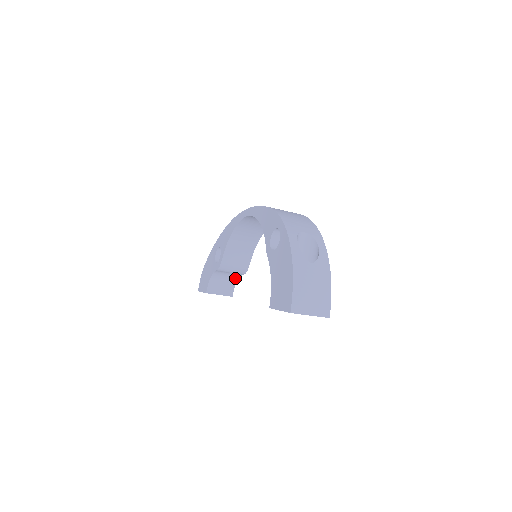
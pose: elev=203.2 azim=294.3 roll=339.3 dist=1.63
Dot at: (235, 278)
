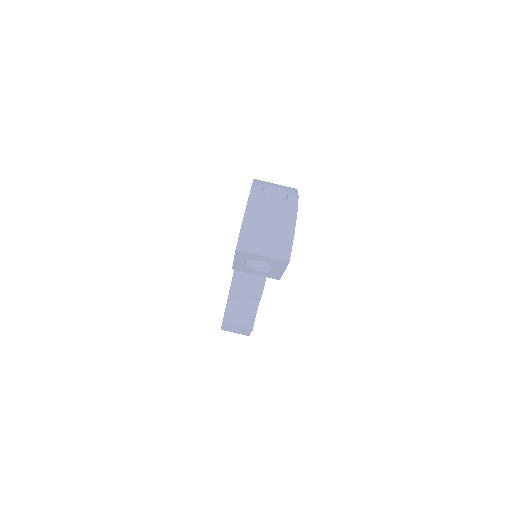
Dot at: (254, 306)
